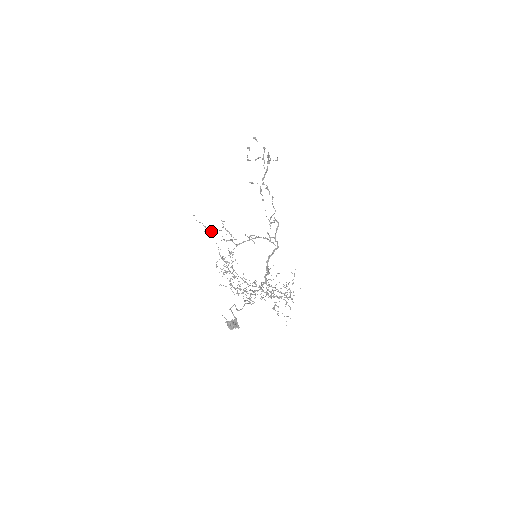
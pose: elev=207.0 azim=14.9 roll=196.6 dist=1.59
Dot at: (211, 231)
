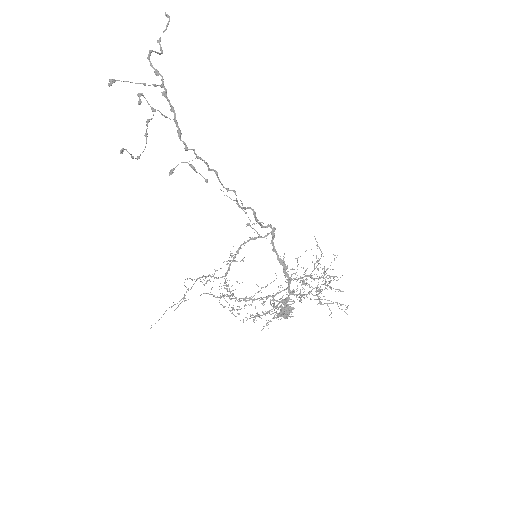
Dot at: occluded
